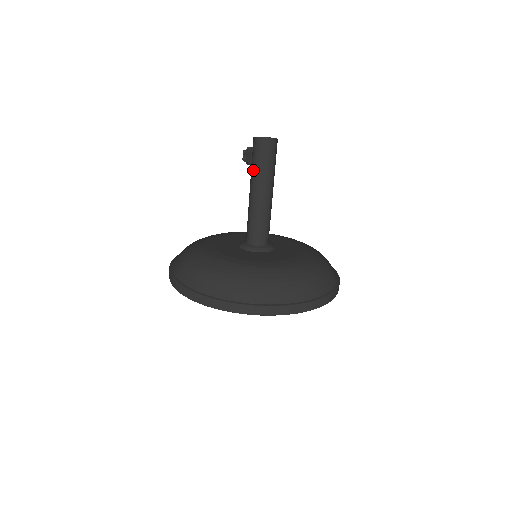
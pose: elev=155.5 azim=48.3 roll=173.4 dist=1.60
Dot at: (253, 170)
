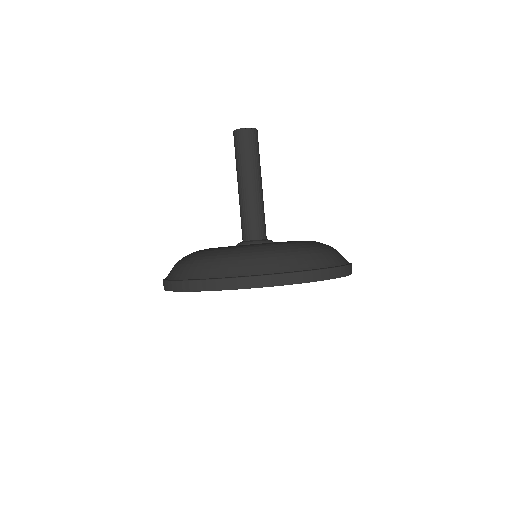
Dot at: (236, 164)
